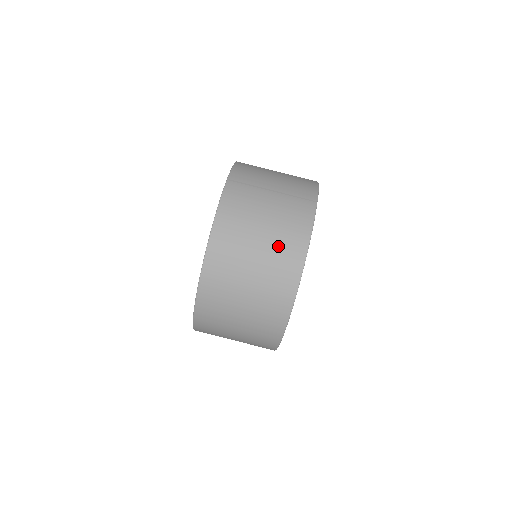
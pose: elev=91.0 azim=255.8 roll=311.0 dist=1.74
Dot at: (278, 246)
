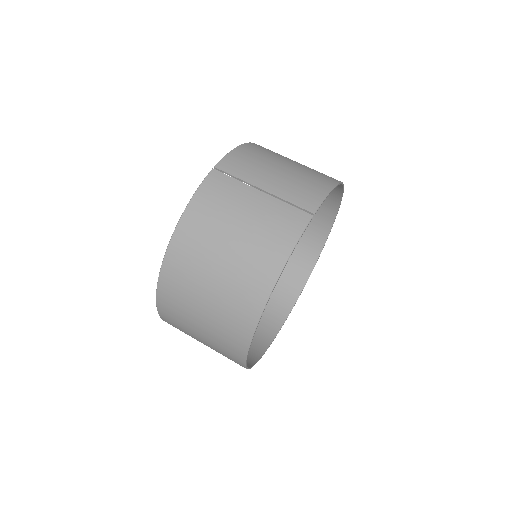
Dot at: (246, 262)
